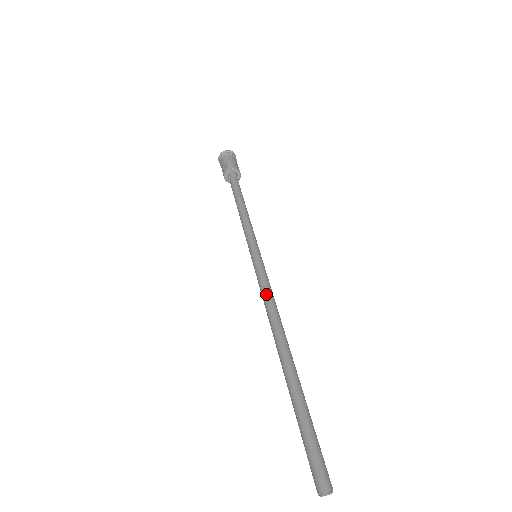
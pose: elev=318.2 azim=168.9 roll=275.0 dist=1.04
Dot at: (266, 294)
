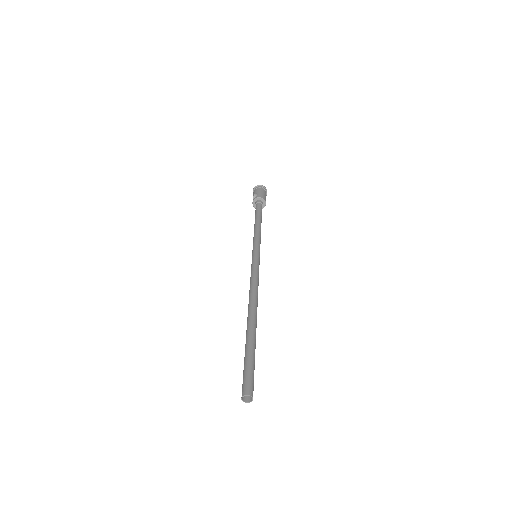
Dot at: (250, 281)
